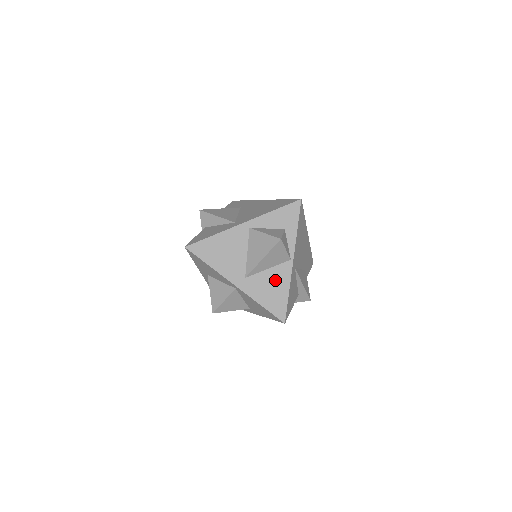
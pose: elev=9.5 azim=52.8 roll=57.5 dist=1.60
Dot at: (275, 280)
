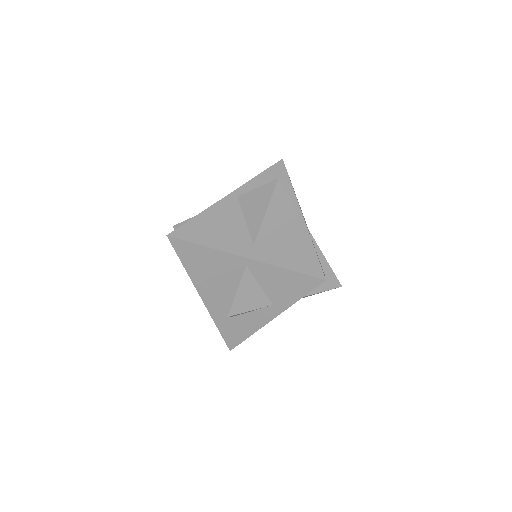
Dot at: (291, 238)
